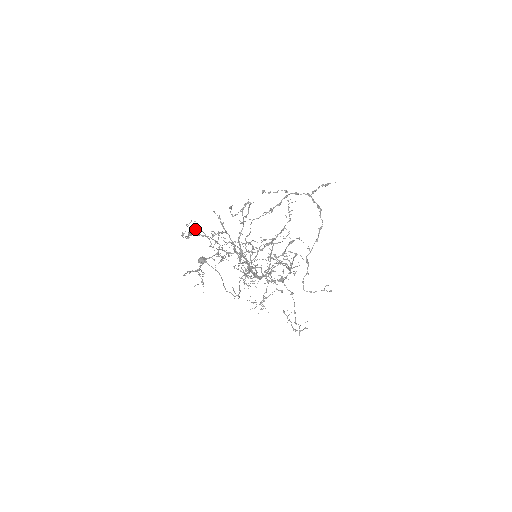
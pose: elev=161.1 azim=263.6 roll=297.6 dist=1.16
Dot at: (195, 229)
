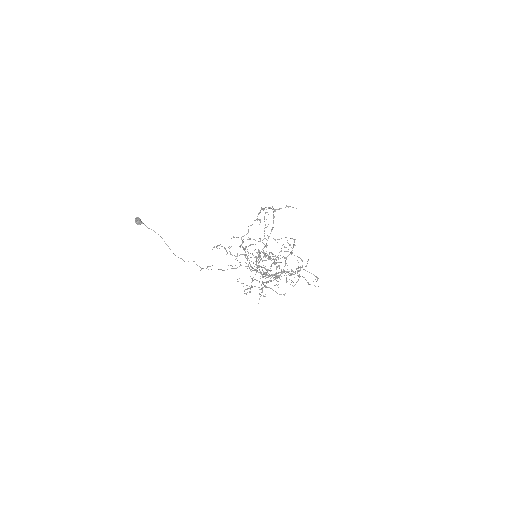
Dot at: occluded
